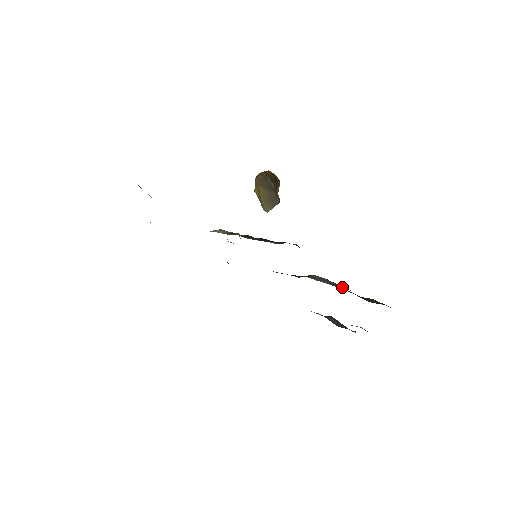
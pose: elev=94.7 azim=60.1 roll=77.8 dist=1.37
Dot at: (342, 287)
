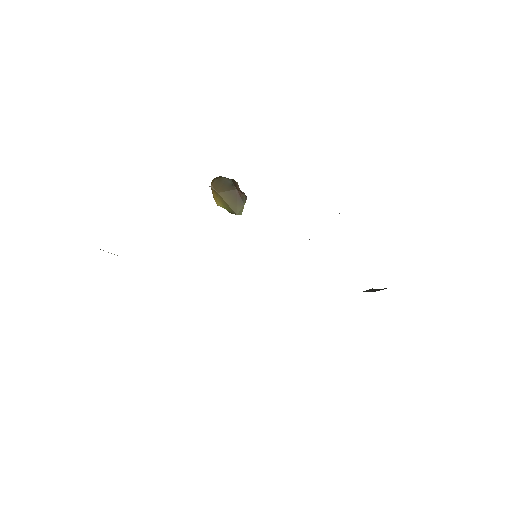
Dot at: occluded
